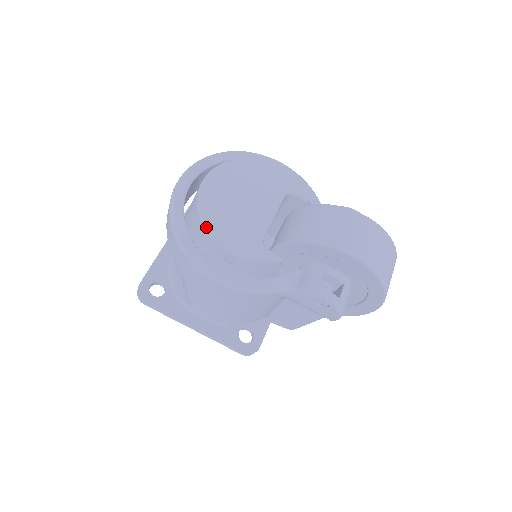
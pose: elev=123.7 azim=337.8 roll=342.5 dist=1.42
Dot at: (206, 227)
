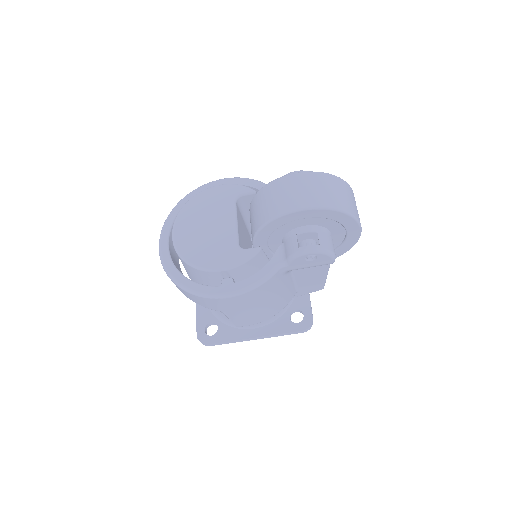
Dot at: (193, 266)
